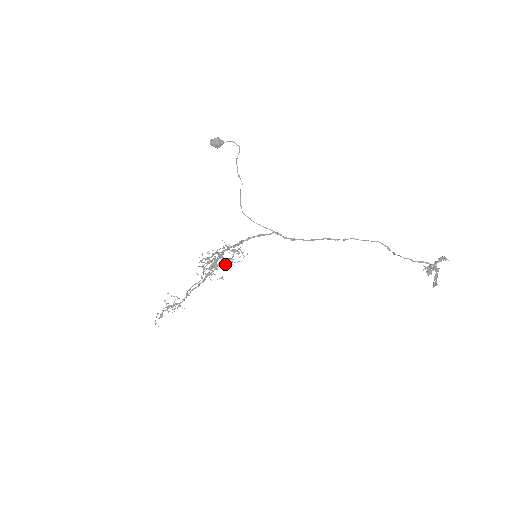
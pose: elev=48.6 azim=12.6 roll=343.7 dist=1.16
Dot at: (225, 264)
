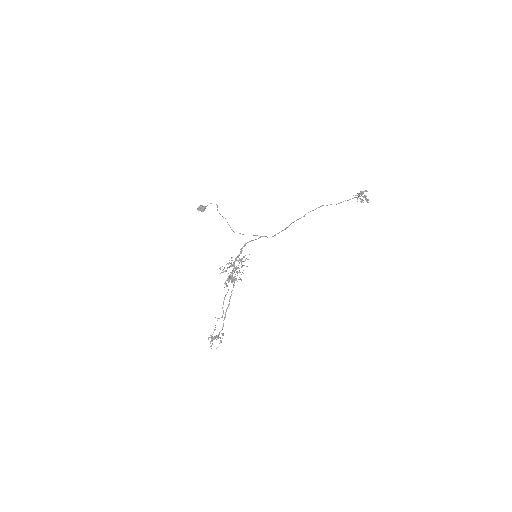
Dot at: occluded
